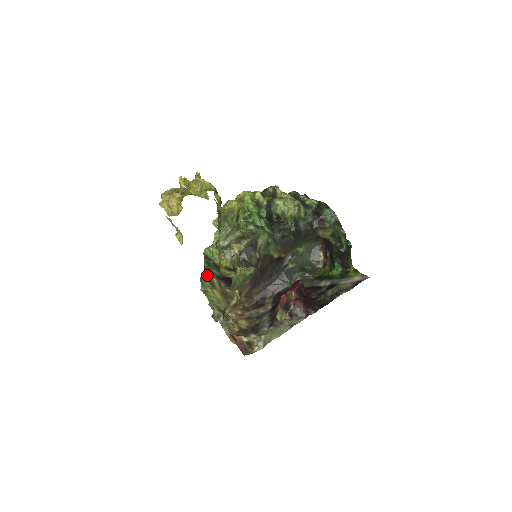
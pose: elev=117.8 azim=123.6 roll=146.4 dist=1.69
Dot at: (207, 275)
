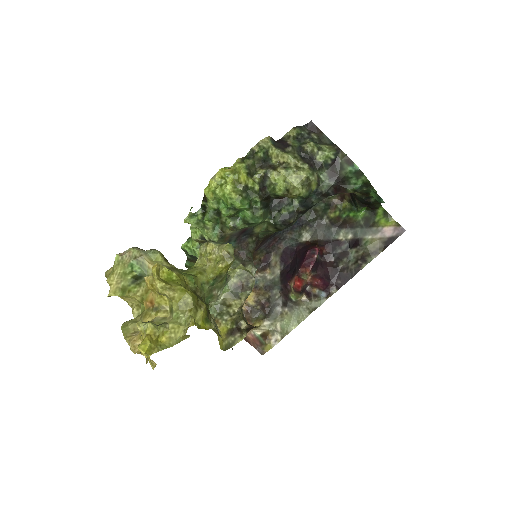
Dot at: (193, 262)
